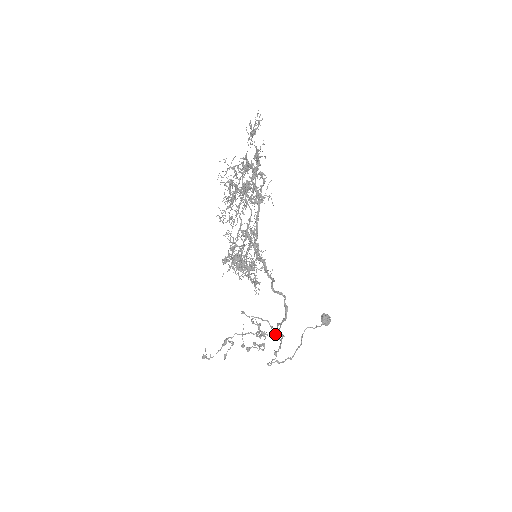
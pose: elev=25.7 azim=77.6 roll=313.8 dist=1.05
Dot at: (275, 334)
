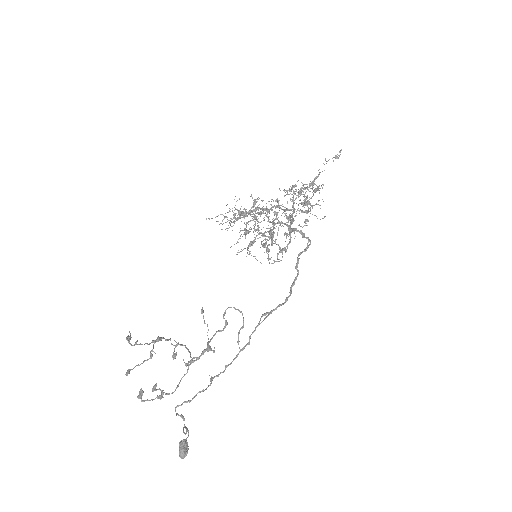
Dot at: occluded
